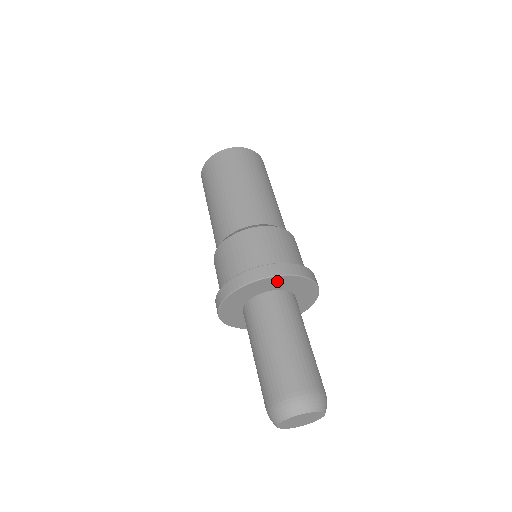
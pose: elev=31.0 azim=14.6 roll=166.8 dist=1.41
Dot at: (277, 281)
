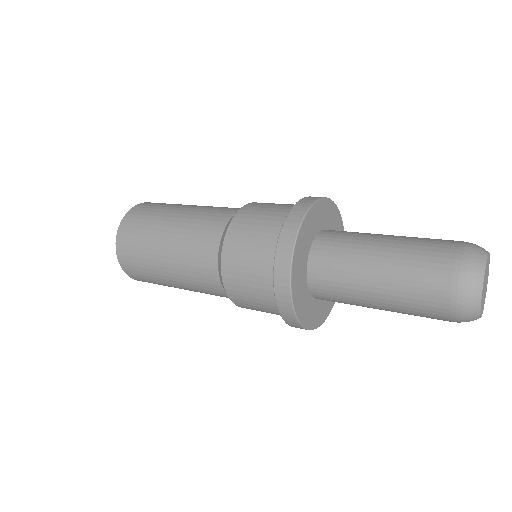
Dot at: (314, 216)
